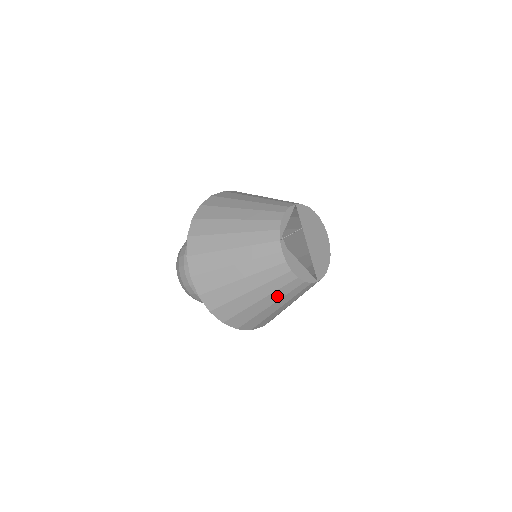
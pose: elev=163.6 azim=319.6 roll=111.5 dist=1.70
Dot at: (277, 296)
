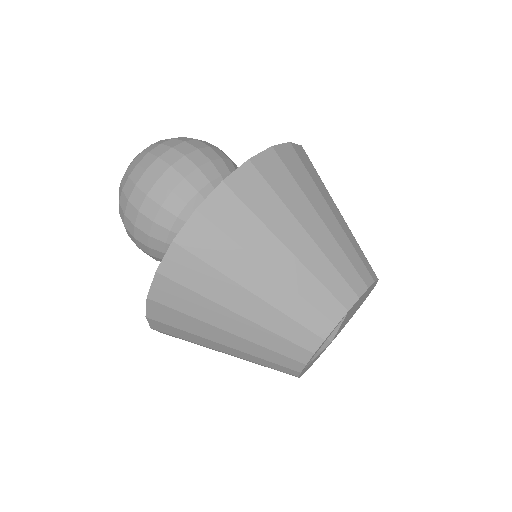
Dot at: occluded
